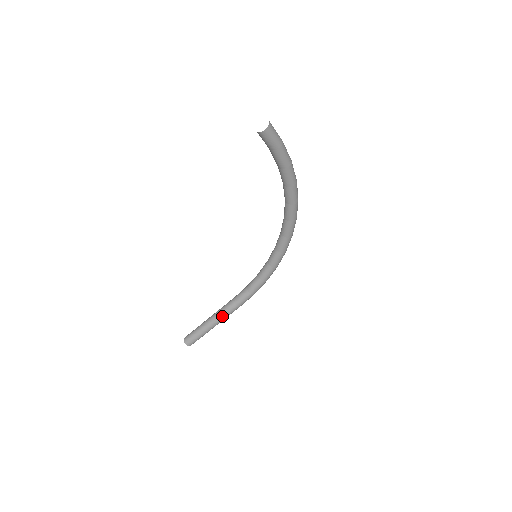
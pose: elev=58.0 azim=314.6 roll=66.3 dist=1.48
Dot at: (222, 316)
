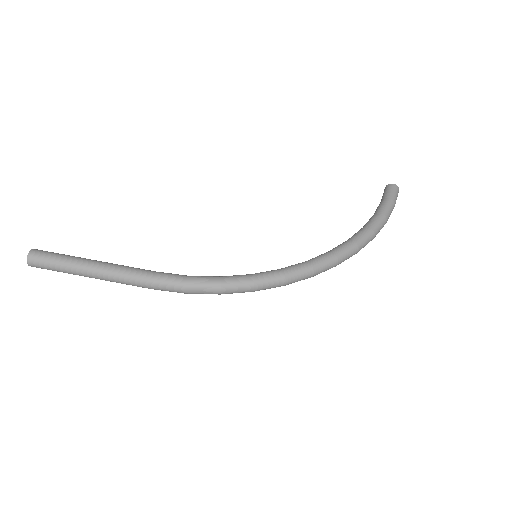
Dot at: (121, 266)
